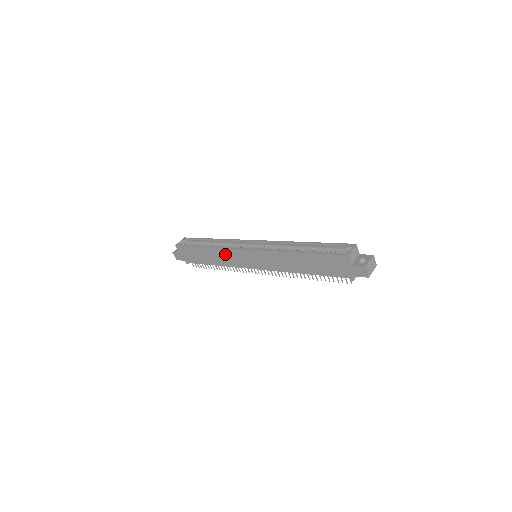
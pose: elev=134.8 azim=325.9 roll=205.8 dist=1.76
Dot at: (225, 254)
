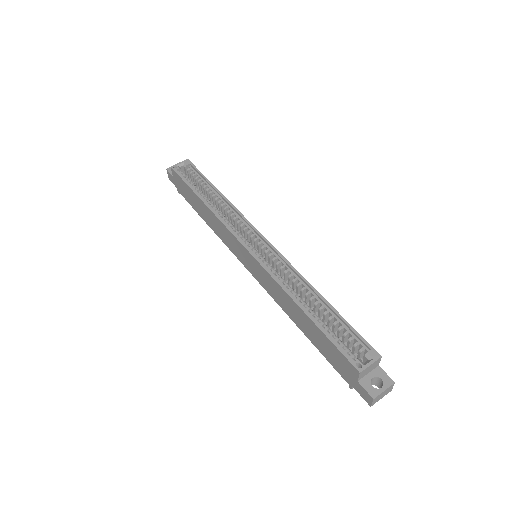
Dot at: (221, 227)
